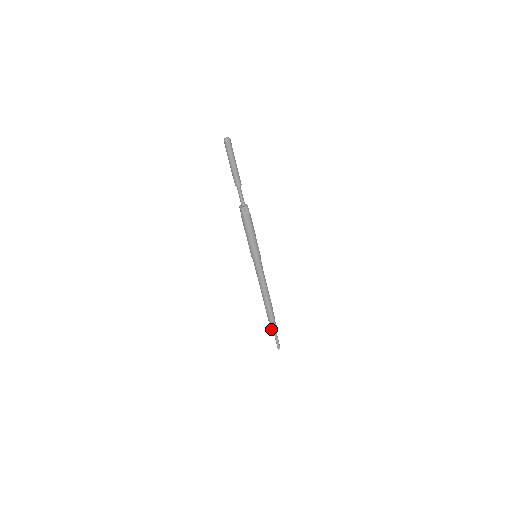
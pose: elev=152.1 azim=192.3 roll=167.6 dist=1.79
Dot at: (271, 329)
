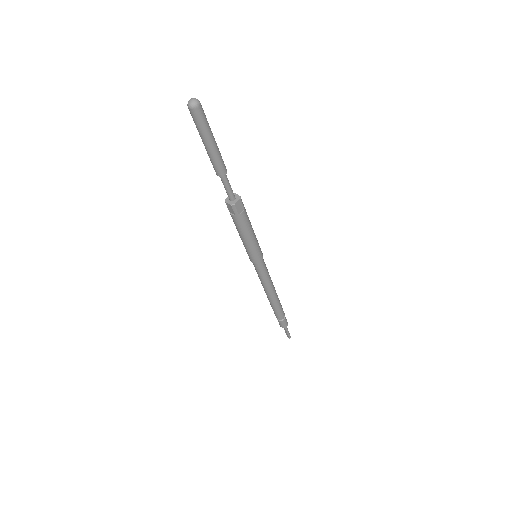
Dot at: occluded
